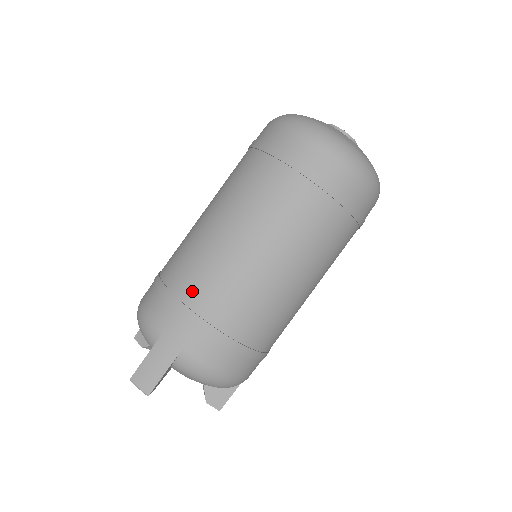
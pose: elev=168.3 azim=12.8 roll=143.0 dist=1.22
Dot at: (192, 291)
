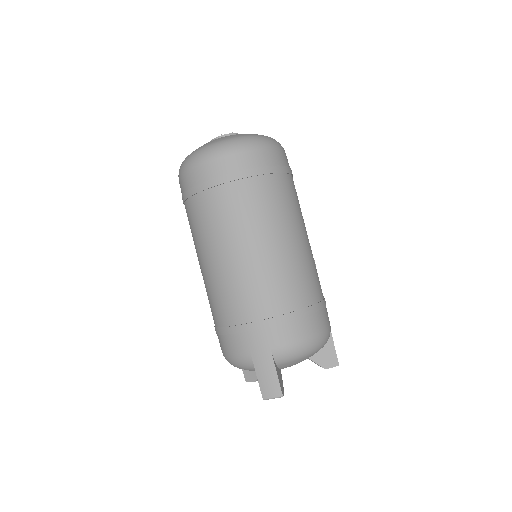
Dot at: (240, 312)
